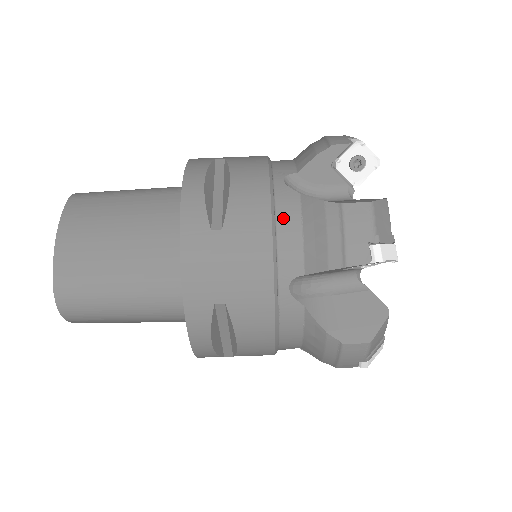
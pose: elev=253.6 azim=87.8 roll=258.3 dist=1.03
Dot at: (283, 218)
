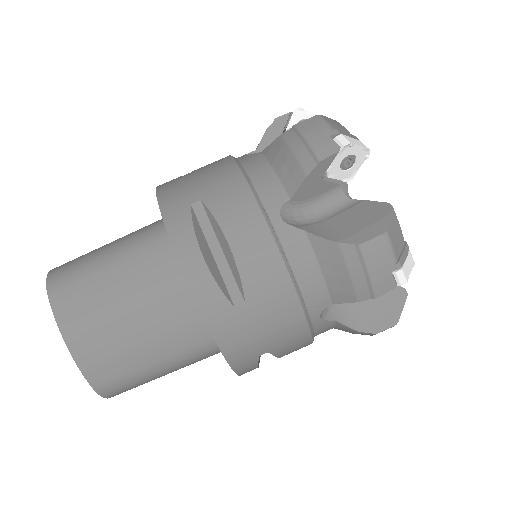
Dot at: (298, 265)
